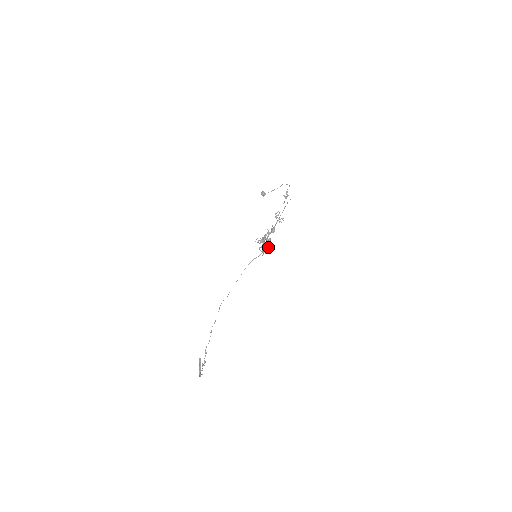
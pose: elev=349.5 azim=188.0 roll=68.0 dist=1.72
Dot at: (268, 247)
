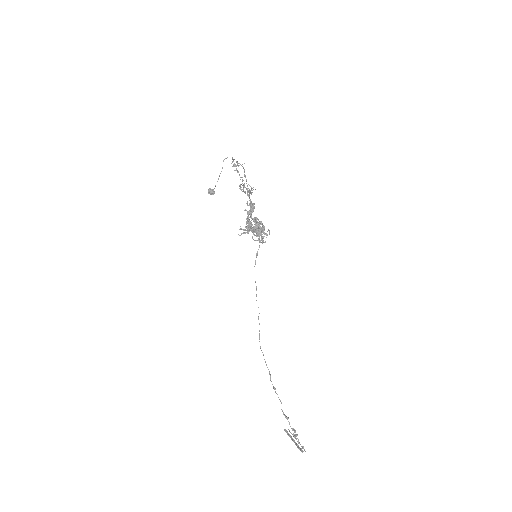
Dot at: (262, 229)
